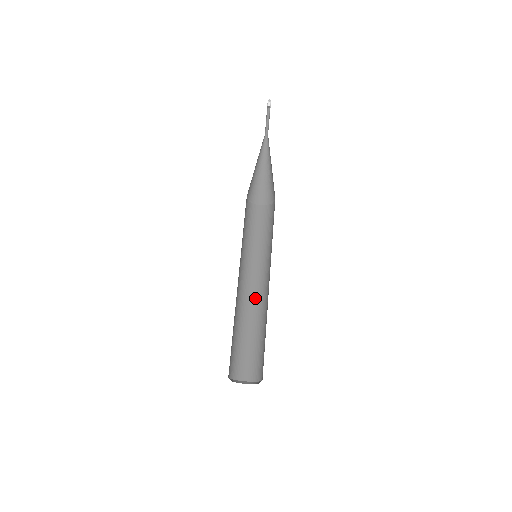
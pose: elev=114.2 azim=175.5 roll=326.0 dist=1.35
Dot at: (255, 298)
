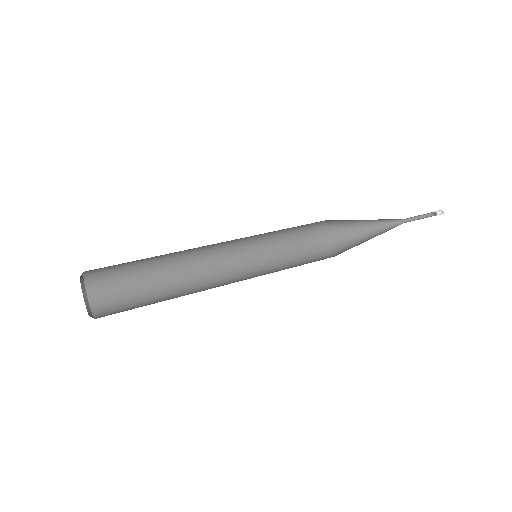
Dot at: occluded
